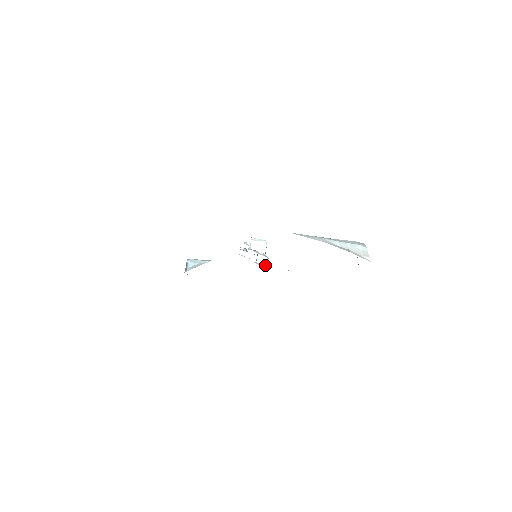
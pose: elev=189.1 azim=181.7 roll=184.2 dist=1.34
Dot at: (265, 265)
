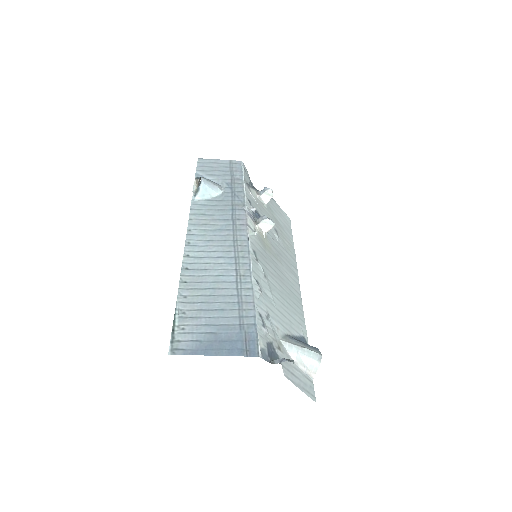
Dot at: (265, 202)
